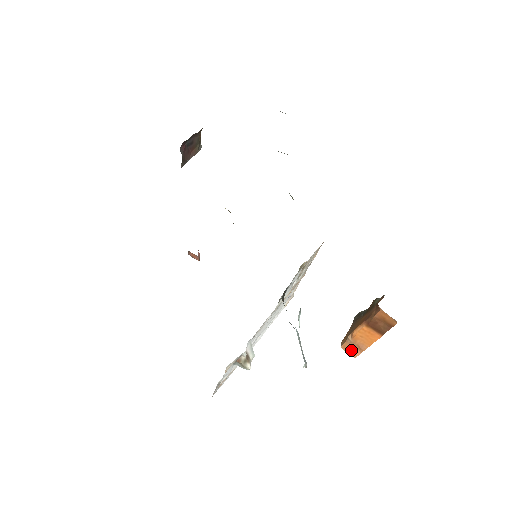
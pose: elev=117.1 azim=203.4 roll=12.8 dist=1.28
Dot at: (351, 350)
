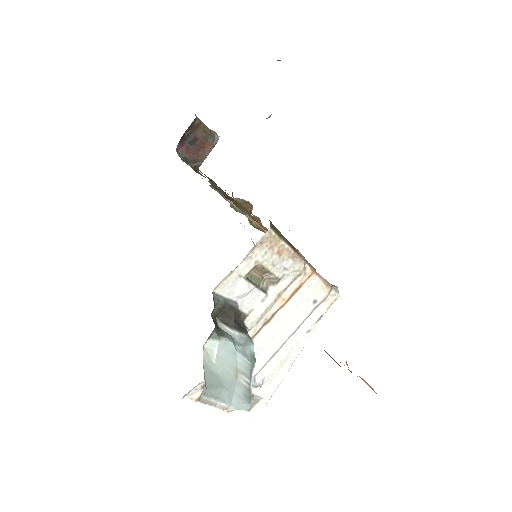
Dot at: (365, 382)
